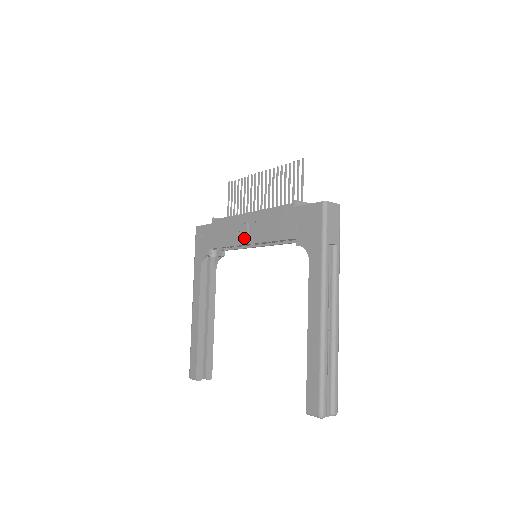
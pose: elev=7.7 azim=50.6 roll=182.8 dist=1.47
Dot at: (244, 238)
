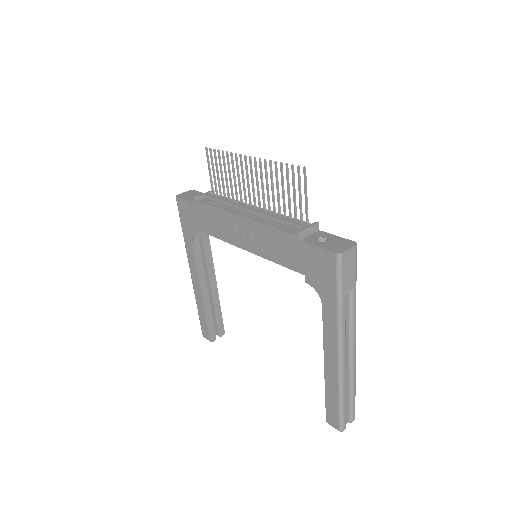
Dot at: (240, 242)
